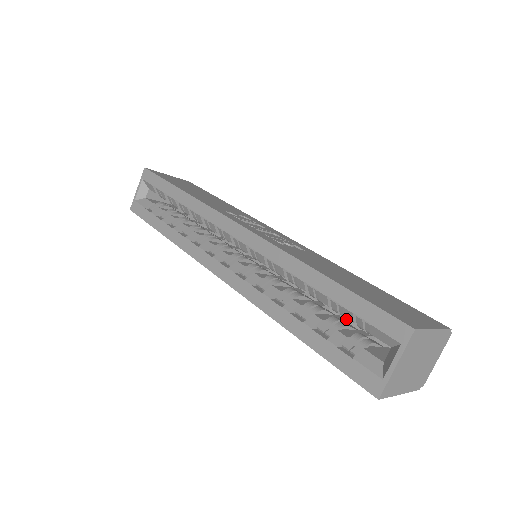
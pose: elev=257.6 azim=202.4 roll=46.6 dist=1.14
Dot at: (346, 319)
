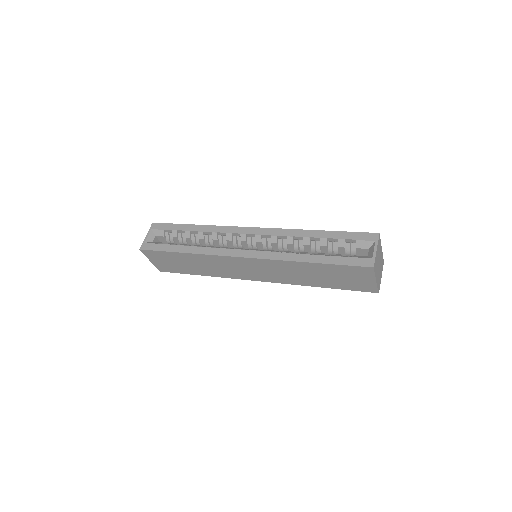
Dot at: occluded
